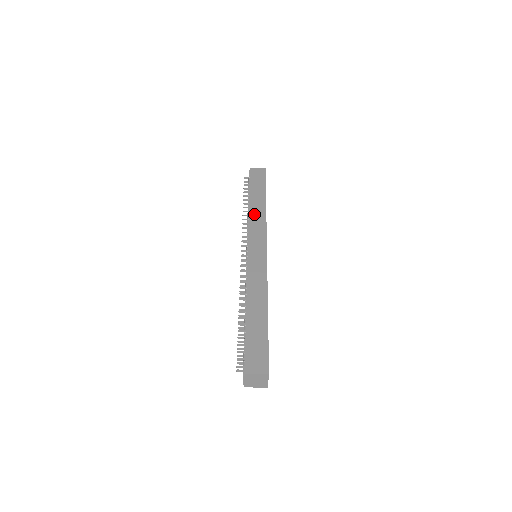
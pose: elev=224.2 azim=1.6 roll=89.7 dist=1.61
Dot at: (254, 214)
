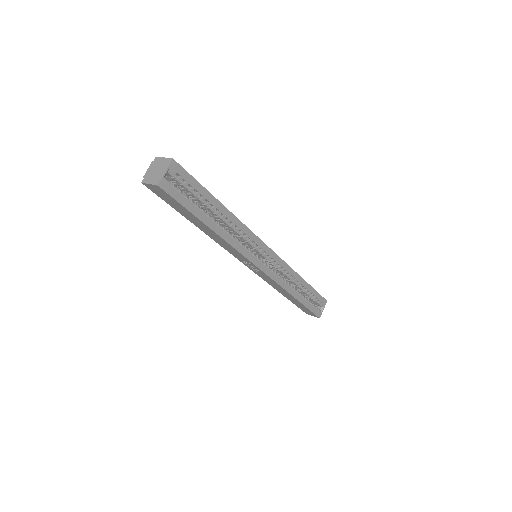
Dot at: occluded
